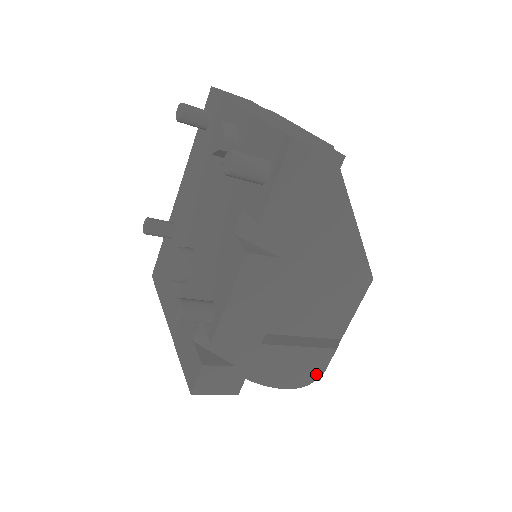
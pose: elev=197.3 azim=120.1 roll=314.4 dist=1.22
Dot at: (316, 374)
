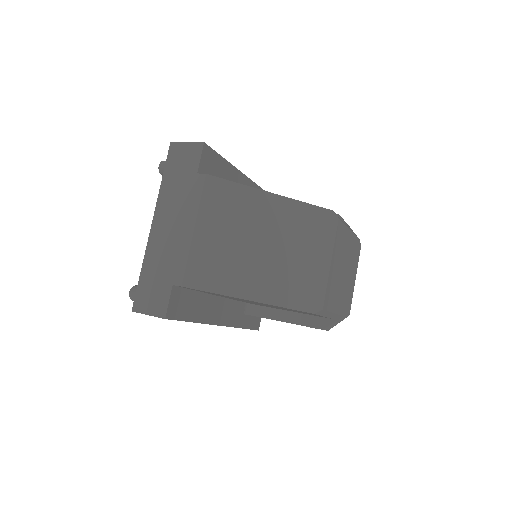
Dot at: occluded
